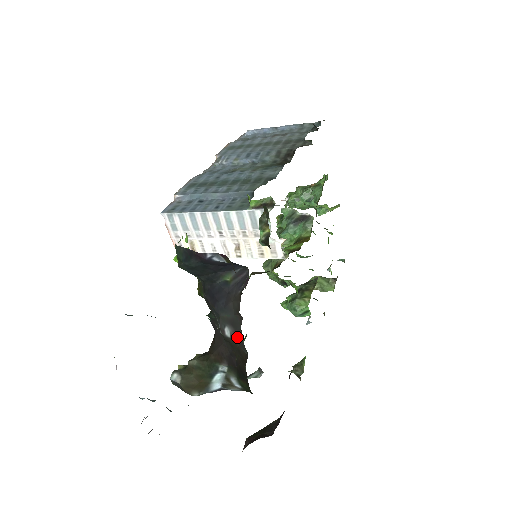
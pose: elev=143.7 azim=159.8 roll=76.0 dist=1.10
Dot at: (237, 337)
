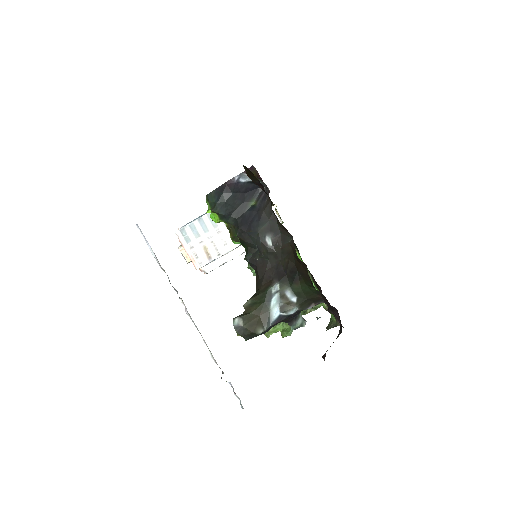
Dot at: (278, 238)
